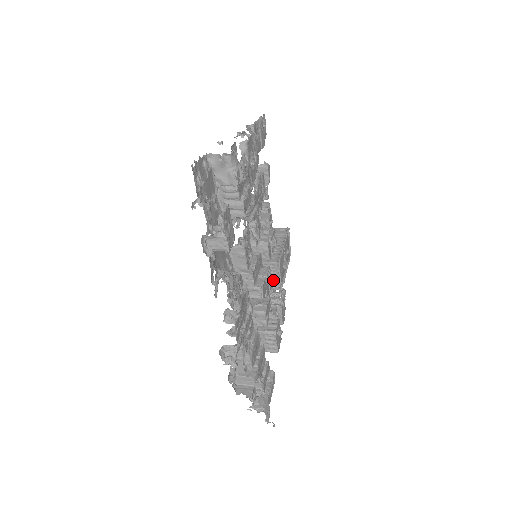
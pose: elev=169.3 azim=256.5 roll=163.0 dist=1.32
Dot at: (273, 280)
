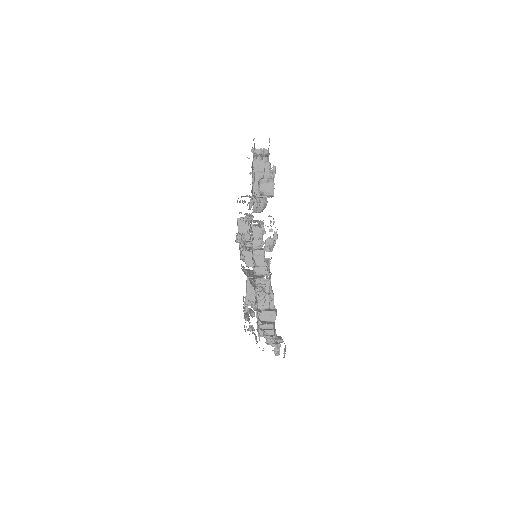
Dot at: occluded
